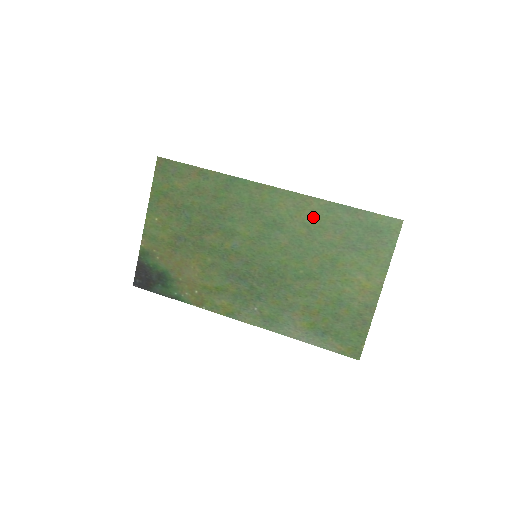
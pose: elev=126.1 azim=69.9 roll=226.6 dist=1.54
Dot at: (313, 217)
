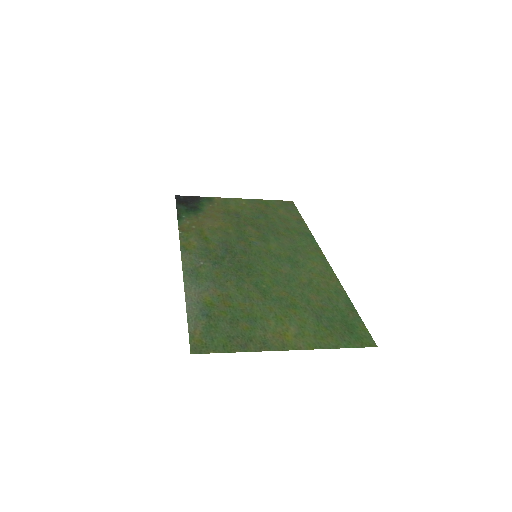
Dot at: (322, 284)
